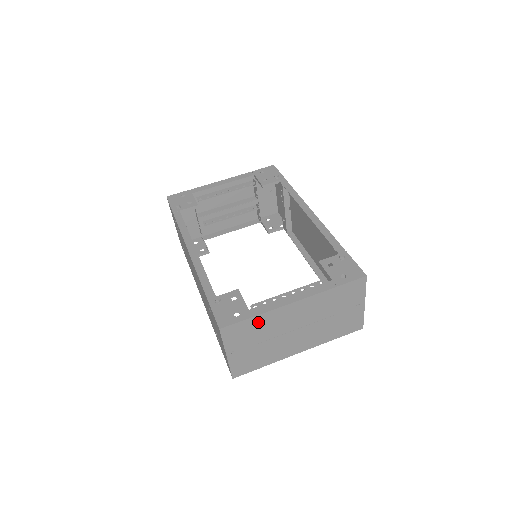
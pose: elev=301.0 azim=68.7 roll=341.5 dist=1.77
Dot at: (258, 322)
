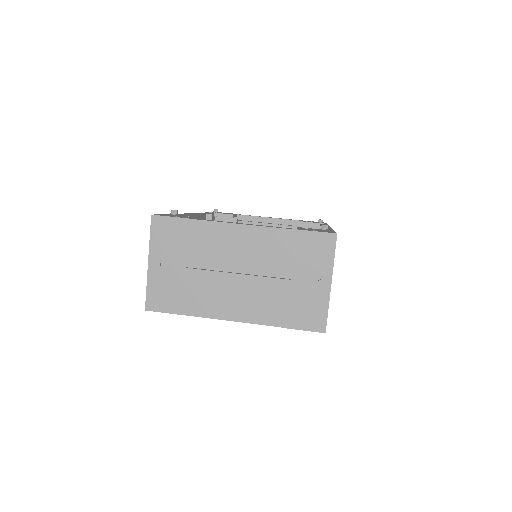
Dot at: (194, 231)
